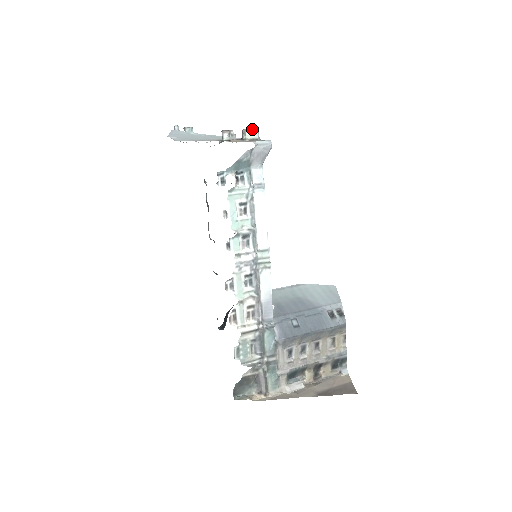
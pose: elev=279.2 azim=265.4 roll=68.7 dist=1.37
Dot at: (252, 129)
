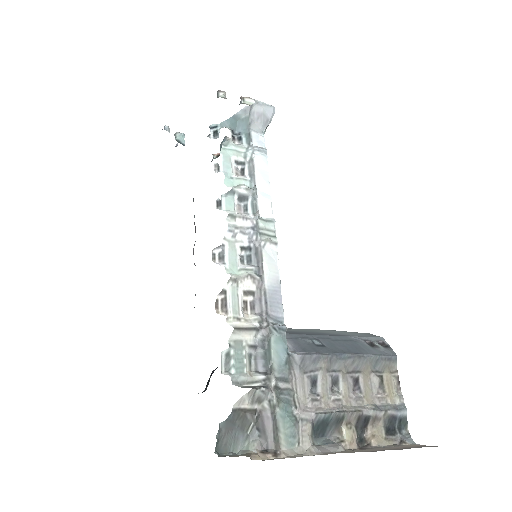
Dot at: (251, 98)
